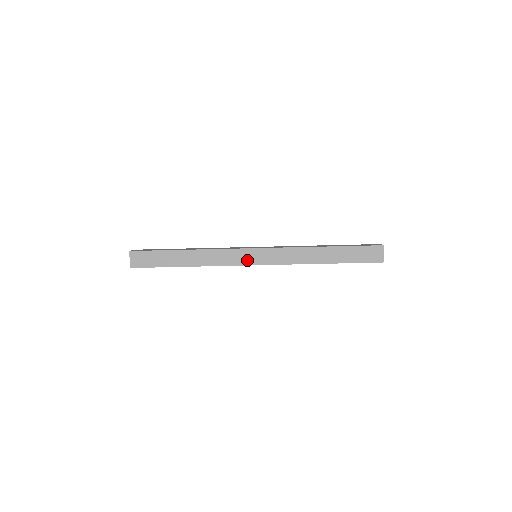
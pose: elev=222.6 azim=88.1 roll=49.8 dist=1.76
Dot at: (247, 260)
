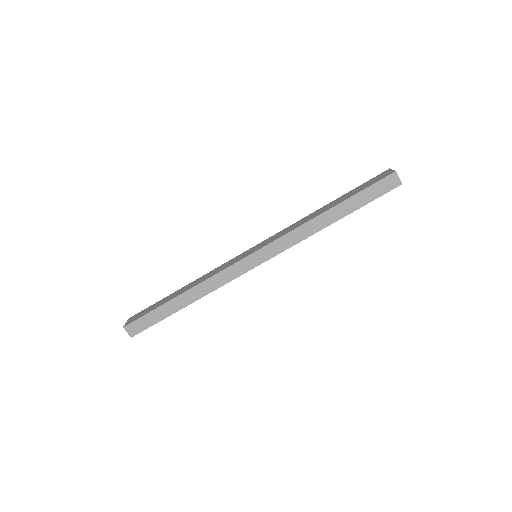
Dot at: (243, 257)
